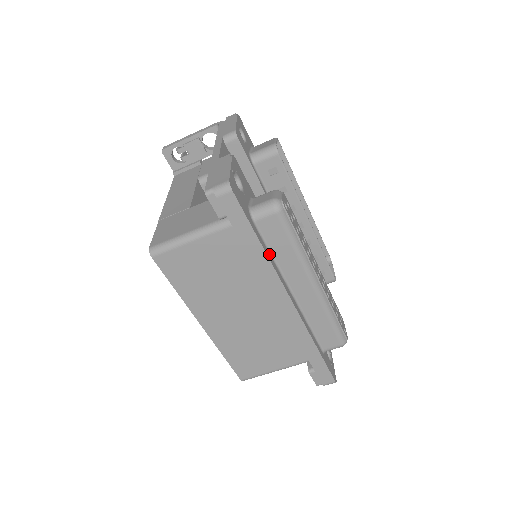
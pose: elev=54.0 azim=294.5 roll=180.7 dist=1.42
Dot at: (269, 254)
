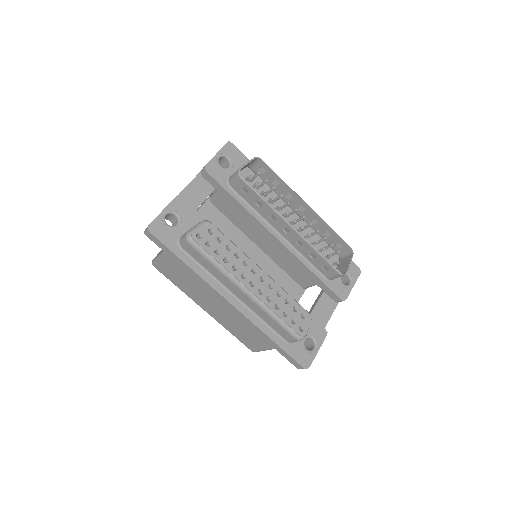
Dot at: (201, 269)
